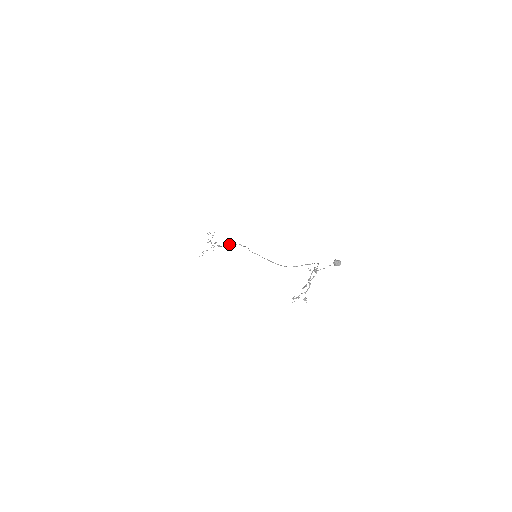
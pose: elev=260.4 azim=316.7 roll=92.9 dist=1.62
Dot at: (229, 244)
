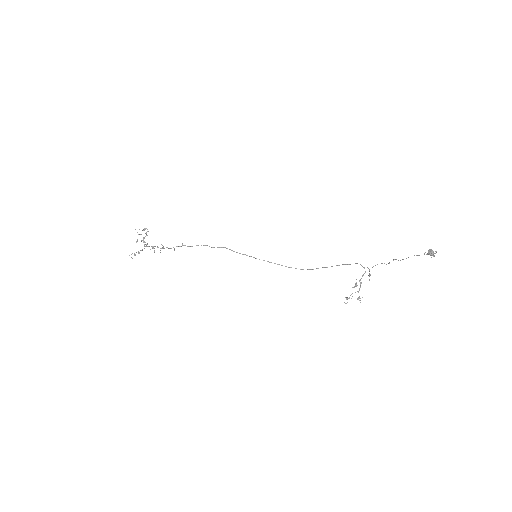
Dot at: occluded
